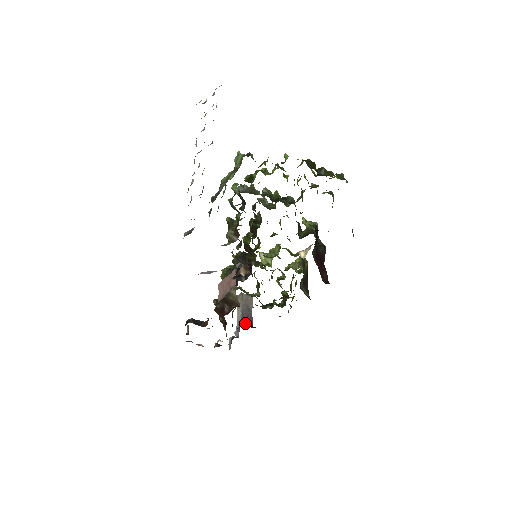
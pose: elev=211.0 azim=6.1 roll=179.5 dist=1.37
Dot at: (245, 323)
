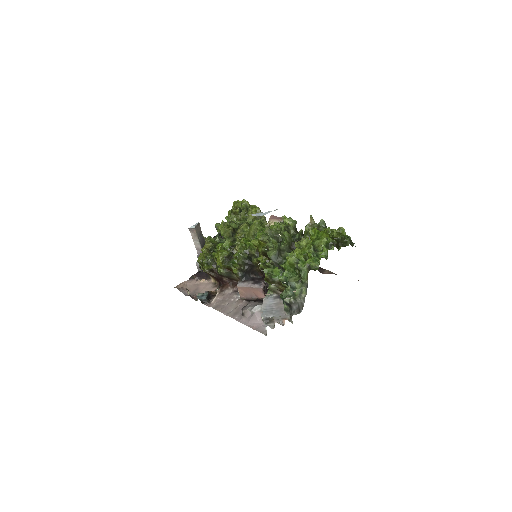
Dot at: occluded
